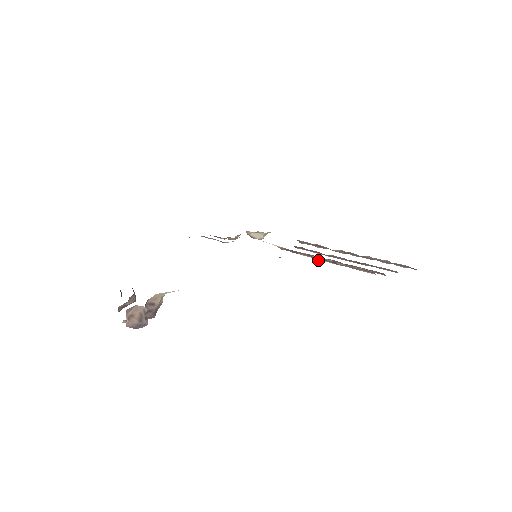
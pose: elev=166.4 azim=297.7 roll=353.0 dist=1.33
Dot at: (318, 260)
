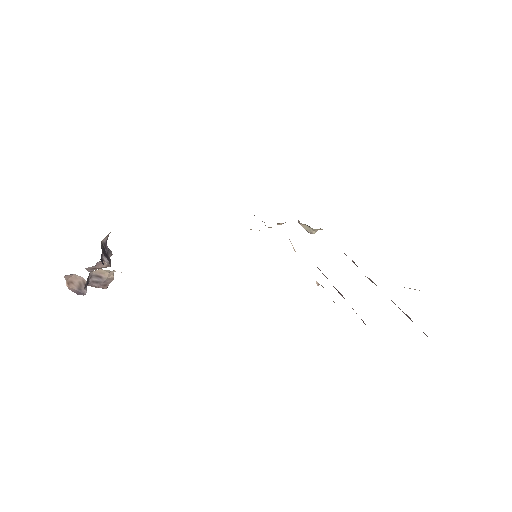
Dot at: occluded
